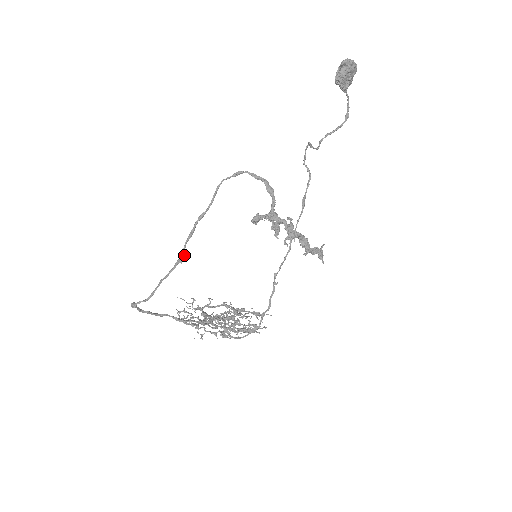
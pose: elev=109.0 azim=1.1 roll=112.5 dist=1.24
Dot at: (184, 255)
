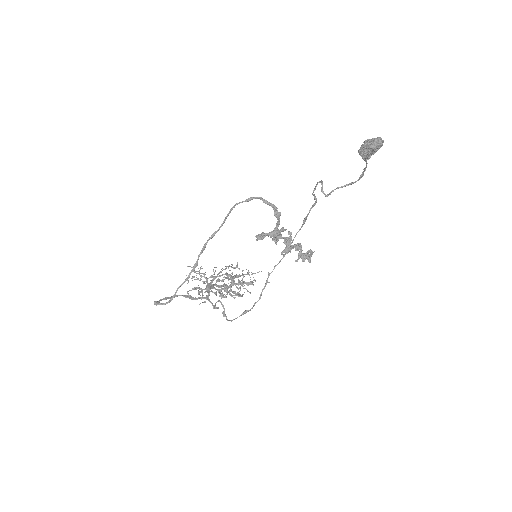
Dot at: occluded
